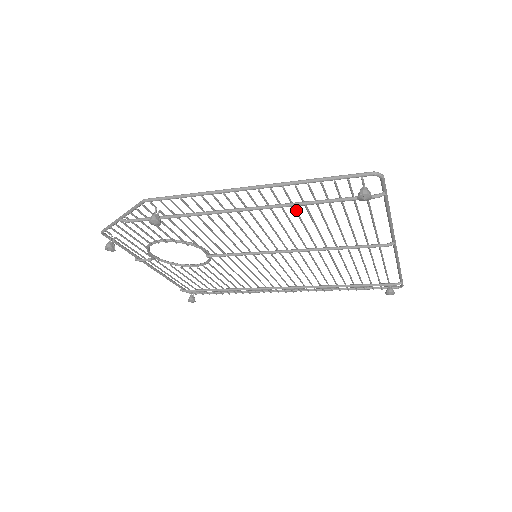
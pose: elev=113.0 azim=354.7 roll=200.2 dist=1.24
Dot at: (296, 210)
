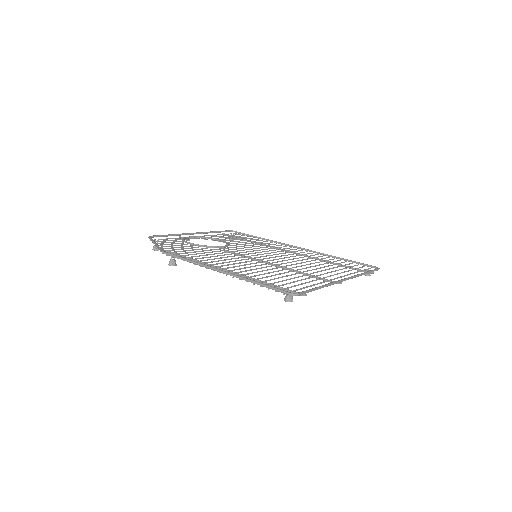
Dot at: (259, 275)
